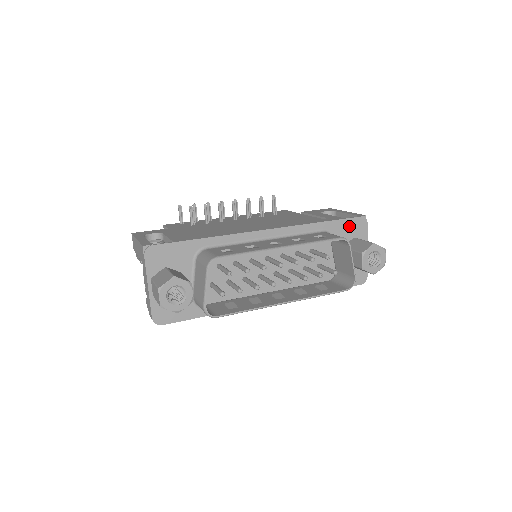
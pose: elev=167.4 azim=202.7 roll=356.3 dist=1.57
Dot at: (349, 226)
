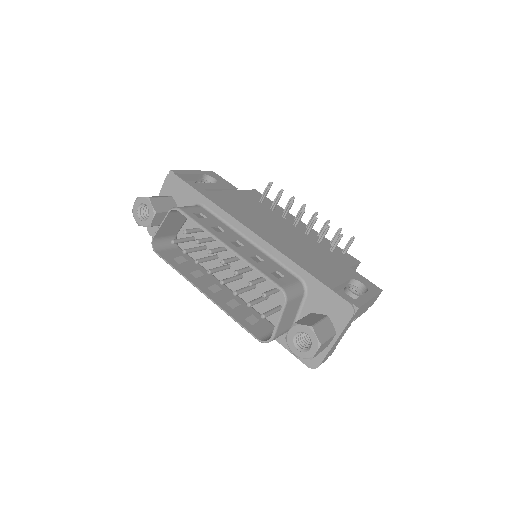
Dot at: (330, 300)
